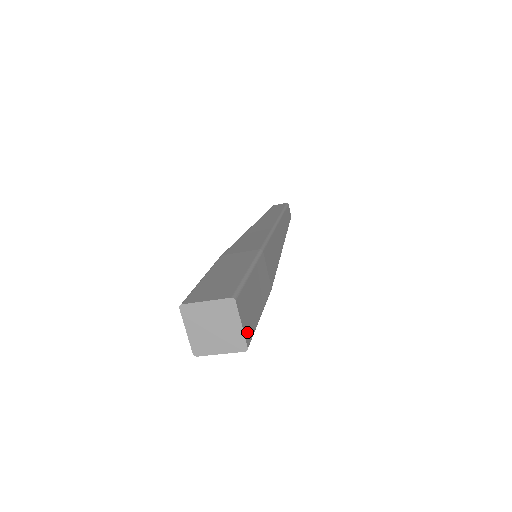
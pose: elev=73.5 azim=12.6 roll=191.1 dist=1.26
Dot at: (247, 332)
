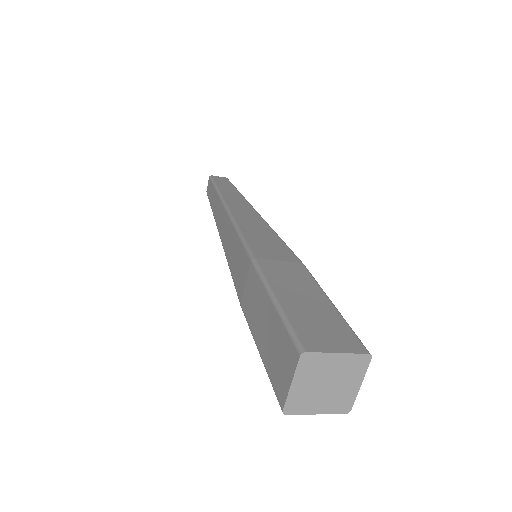
Dot at: occluded
